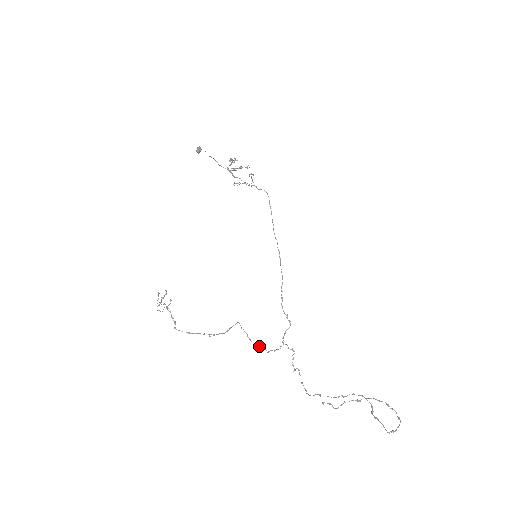
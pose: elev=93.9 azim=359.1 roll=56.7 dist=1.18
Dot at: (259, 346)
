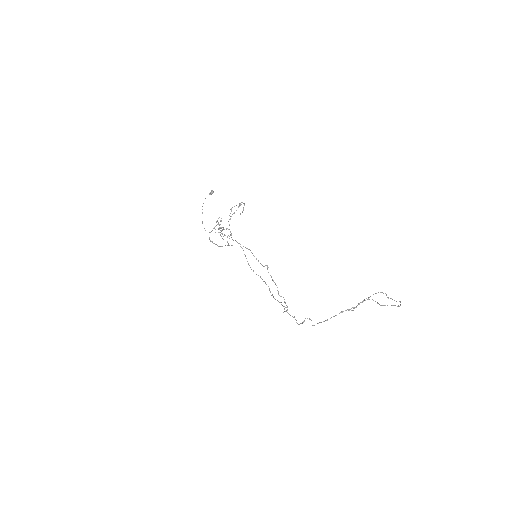
Dot at: occluded
